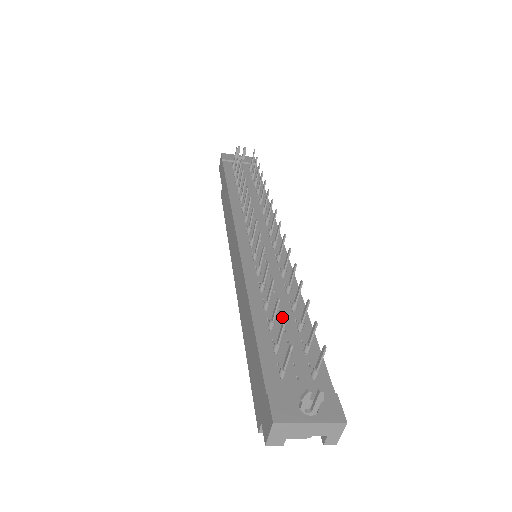
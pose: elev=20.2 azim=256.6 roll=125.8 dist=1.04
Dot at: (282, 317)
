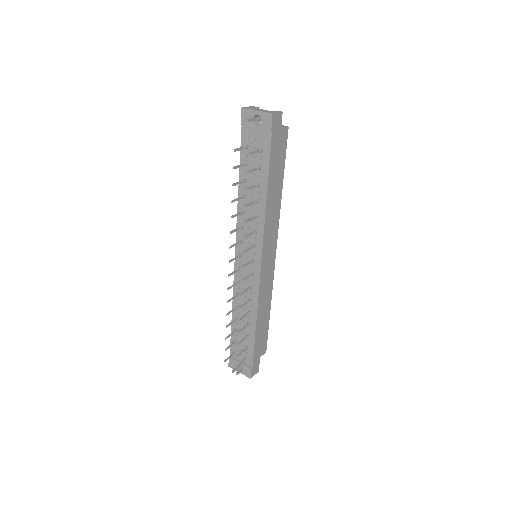
Dot at: (244, 325)
